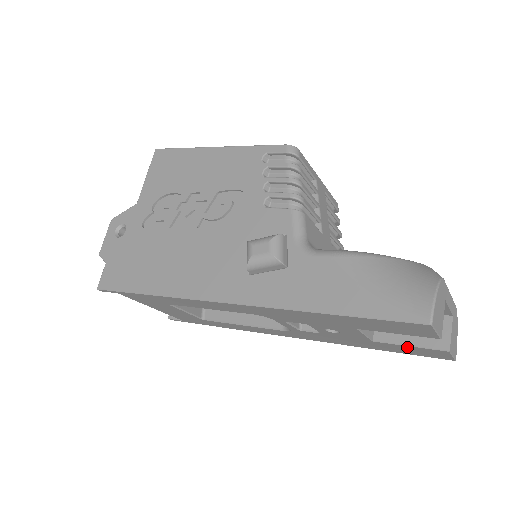
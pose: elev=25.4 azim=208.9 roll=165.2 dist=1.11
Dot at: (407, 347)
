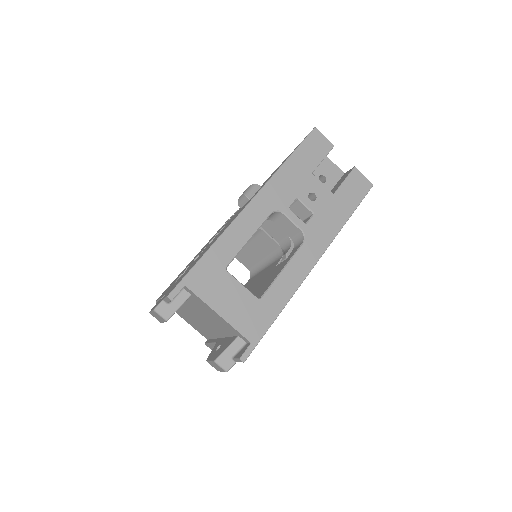
Dot at: (347, 184)
